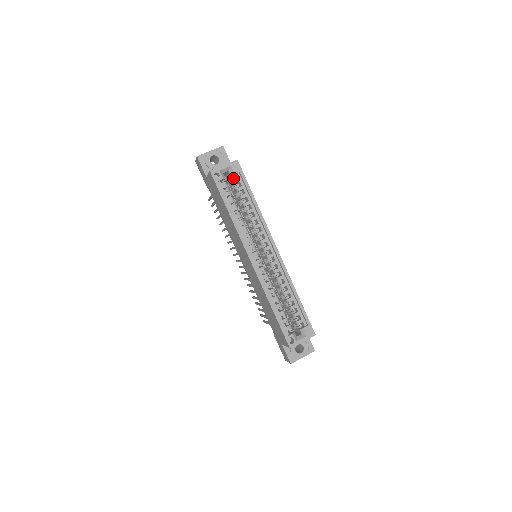
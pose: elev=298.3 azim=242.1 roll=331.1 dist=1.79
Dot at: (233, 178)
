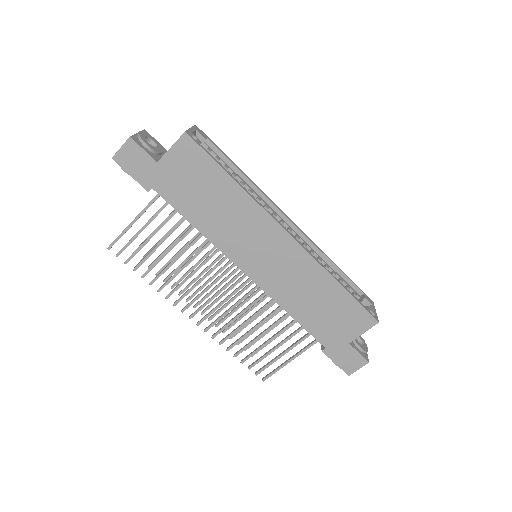
Dot at: occluded
